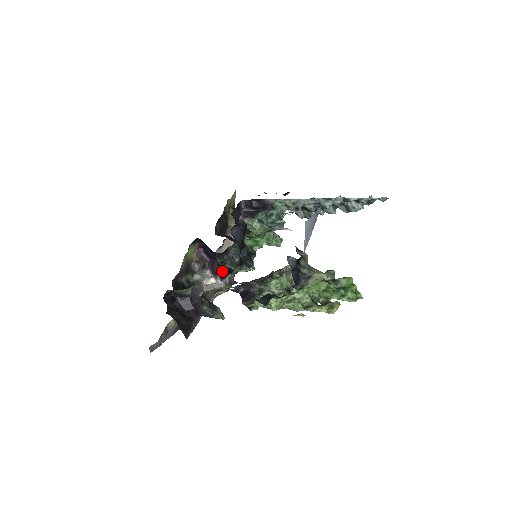
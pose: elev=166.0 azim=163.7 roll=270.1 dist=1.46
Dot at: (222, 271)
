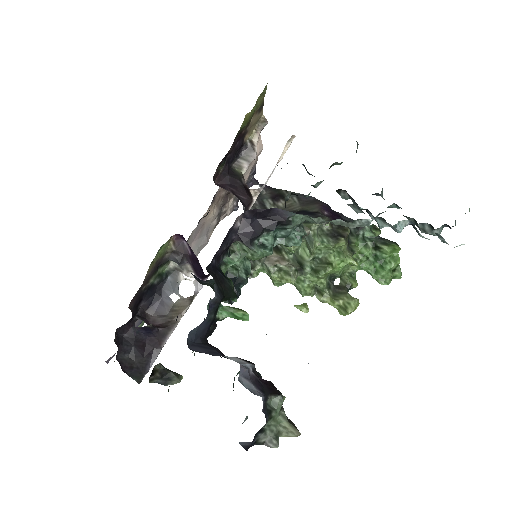
Dot at: (204, 274)
